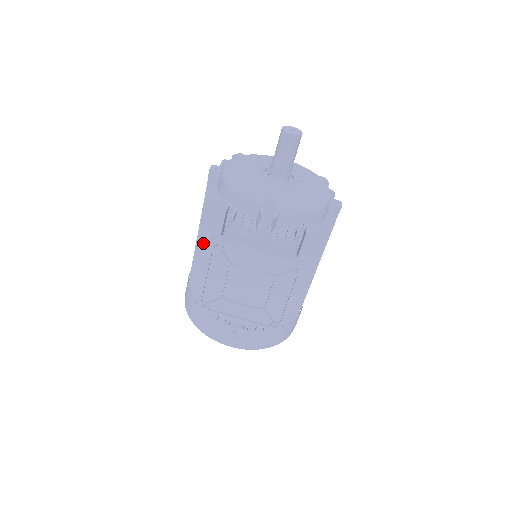
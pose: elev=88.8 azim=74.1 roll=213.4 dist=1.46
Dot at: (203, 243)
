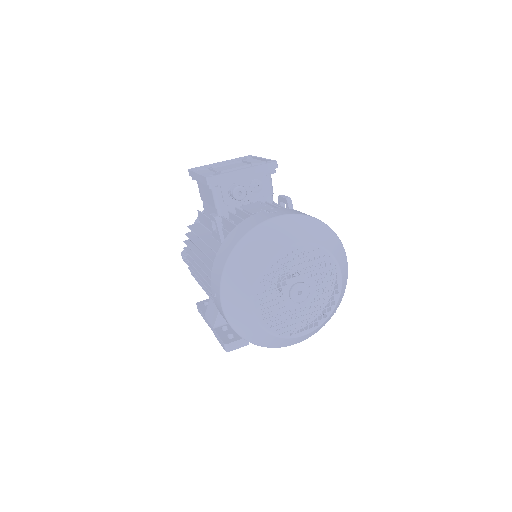
Dot at: (198, 237)
